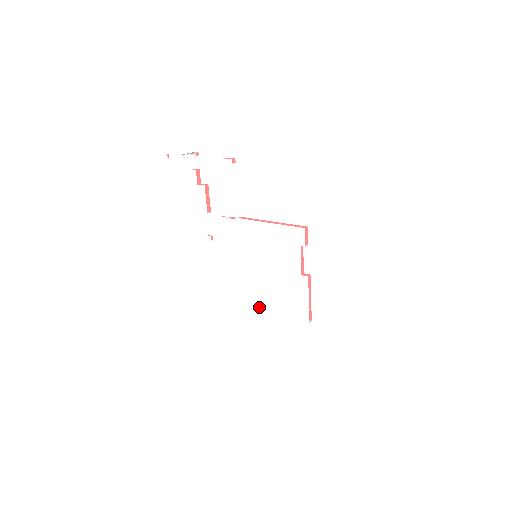
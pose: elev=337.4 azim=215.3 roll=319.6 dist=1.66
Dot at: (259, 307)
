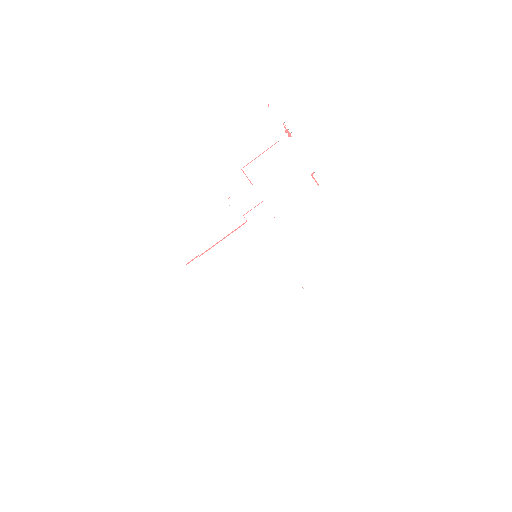
Dot at: (213, 292)
